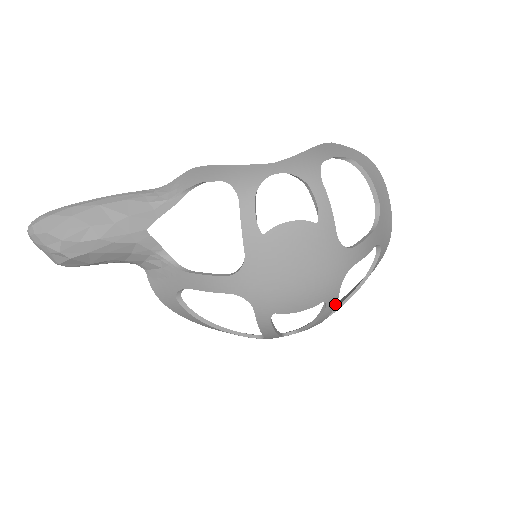
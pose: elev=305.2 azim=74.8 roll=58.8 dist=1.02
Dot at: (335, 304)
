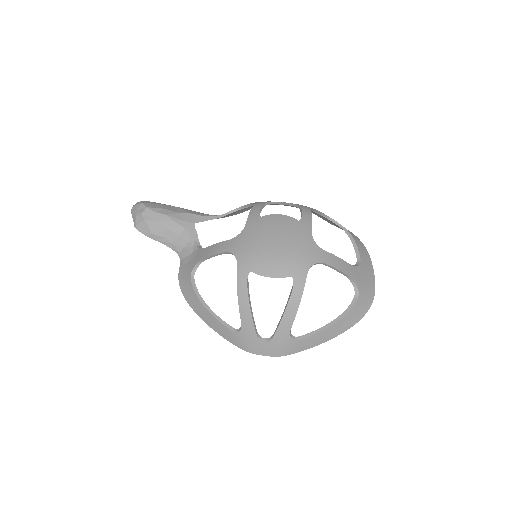
Dot at: (302, 290)
